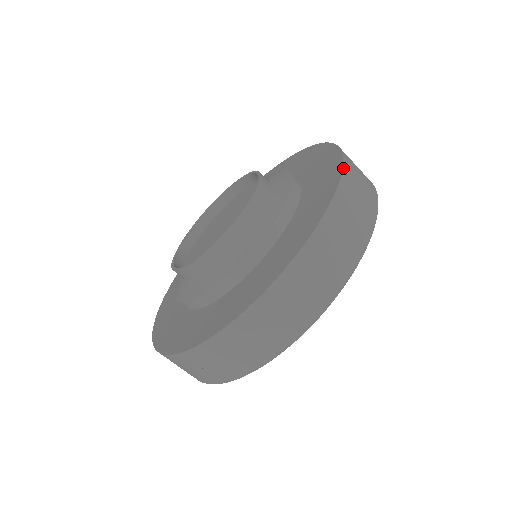
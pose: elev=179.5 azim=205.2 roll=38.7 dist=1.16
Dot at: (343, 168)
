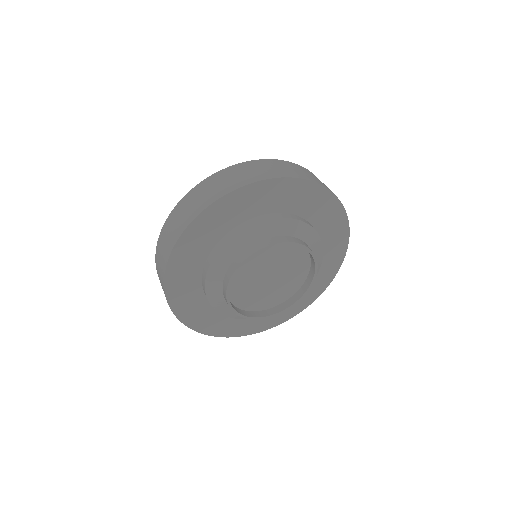
Dot at: occluded
